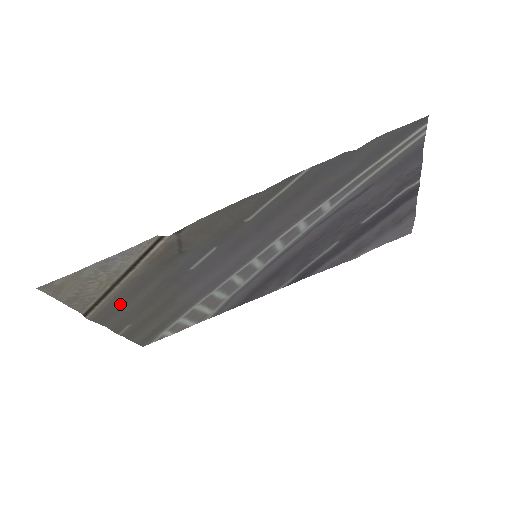
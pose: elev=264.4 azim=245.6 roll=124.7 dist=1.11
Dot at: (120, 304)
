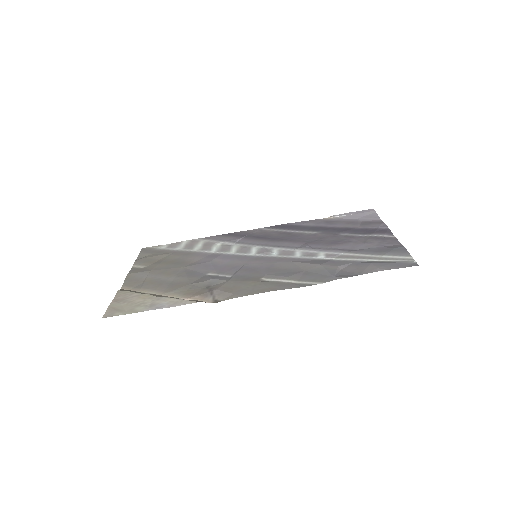
Dot at: (147, 282)
